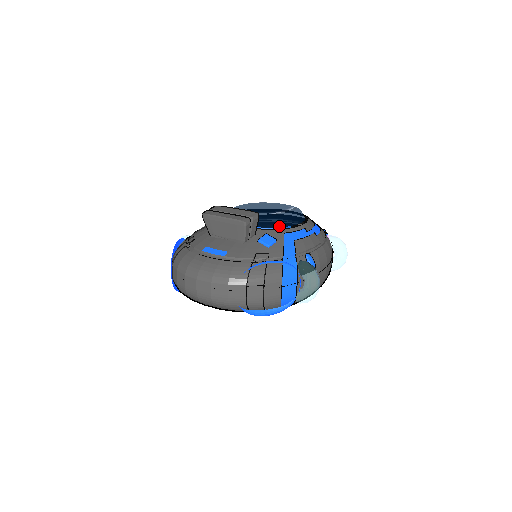
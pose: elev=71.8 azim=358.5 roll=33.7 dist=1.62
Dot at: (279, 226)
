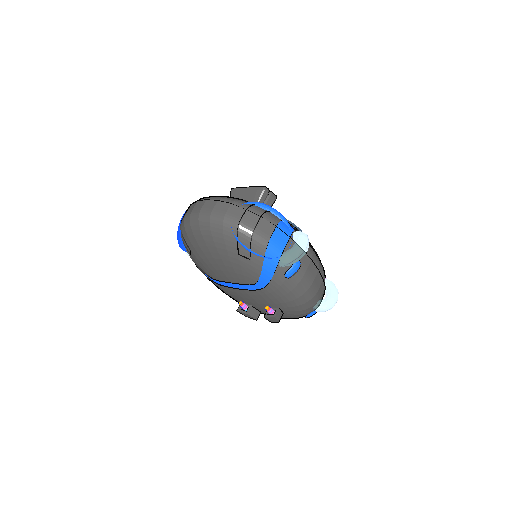
Dot at: occluded
